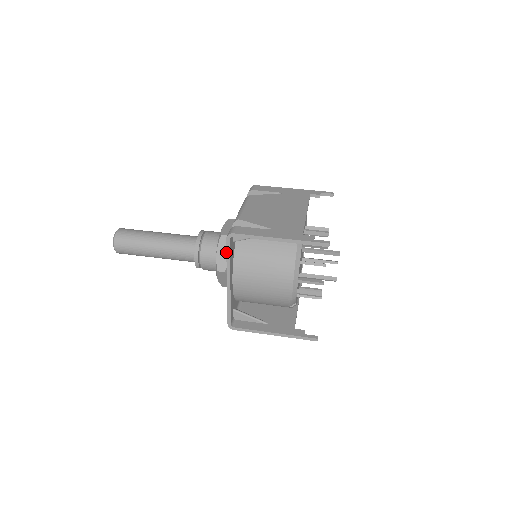
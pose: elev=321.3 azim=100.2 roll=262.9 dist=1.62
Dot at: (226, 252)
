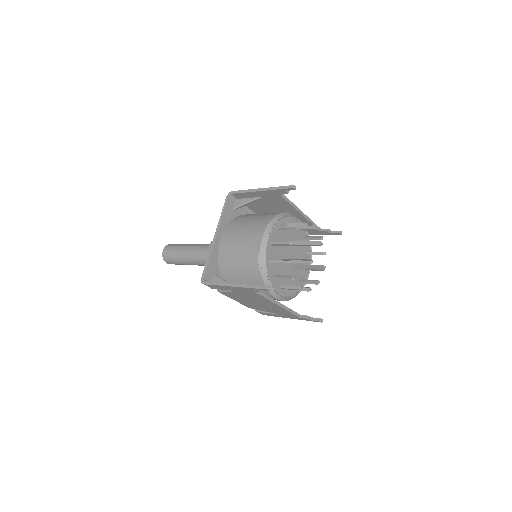
Dot at: (223, 207)
